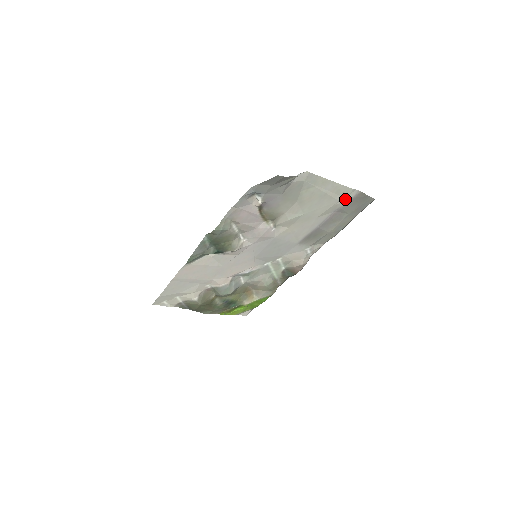
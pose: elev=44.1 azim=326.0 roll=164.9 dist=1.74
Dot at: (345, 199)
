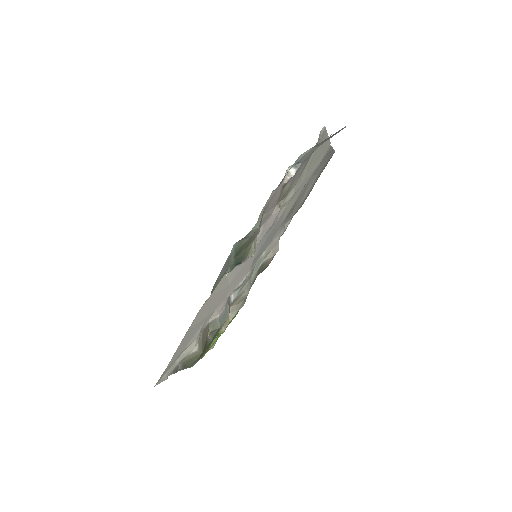
Dot at: (323, 157)
